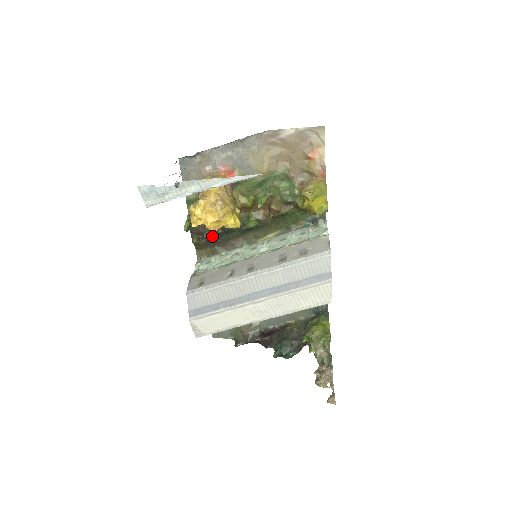
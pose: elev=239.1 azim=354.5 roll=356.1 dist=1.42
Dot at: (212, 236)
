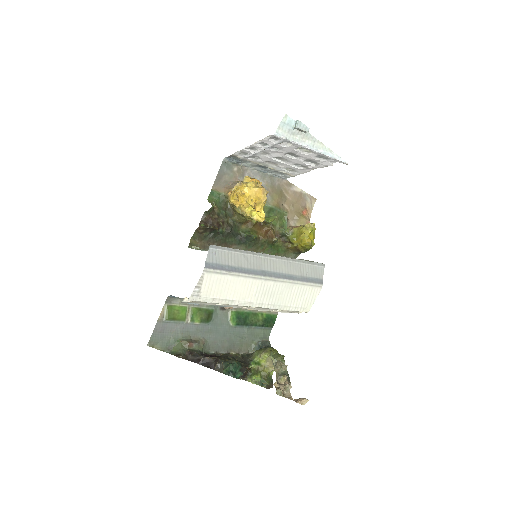
Dot at: (217, 230)
